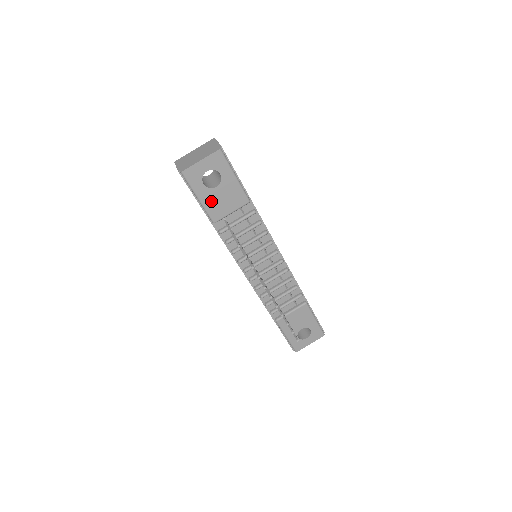
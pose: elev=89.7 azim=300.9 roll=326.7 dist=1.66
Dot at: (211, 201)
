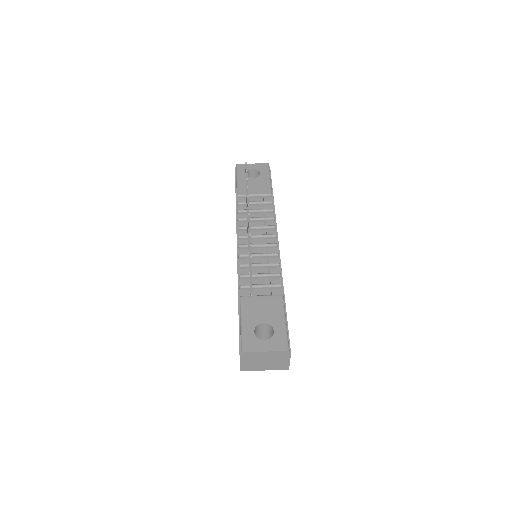
Dot at: (245, 183)
